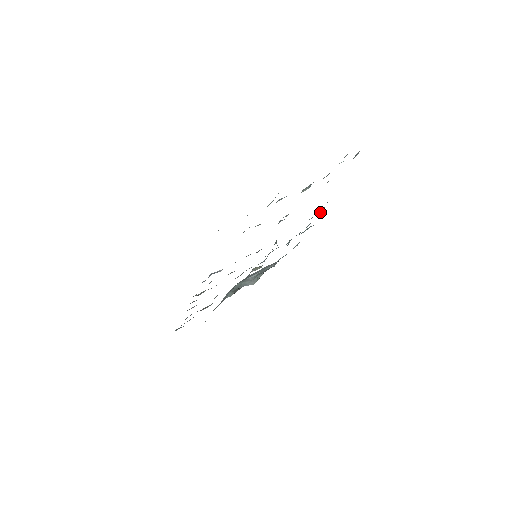
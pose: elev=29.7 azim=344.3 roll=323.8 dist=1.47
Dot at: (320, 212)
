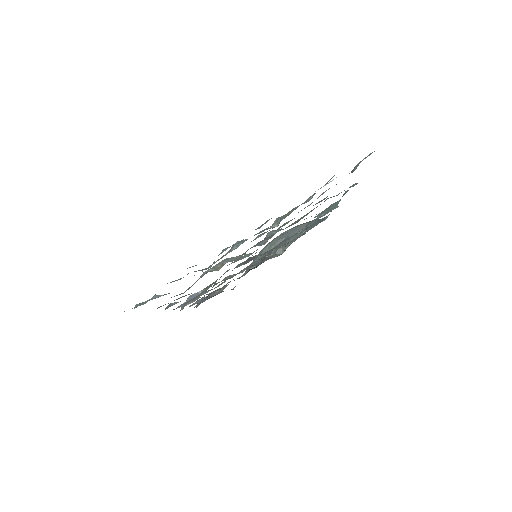
Dot at: occluded
